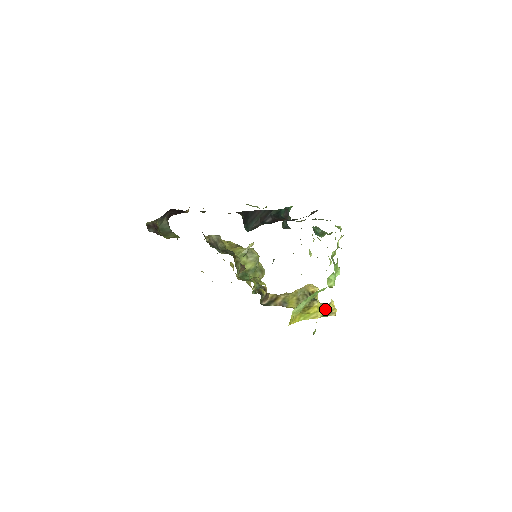
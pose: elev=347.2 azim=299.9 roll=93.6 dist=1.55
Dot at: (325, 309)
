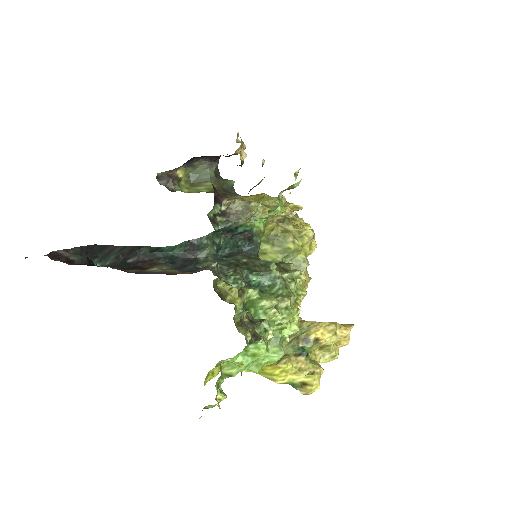
Dot at: (299, 377)
